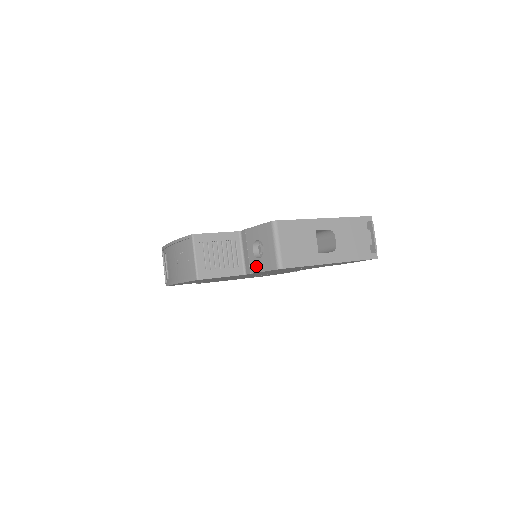
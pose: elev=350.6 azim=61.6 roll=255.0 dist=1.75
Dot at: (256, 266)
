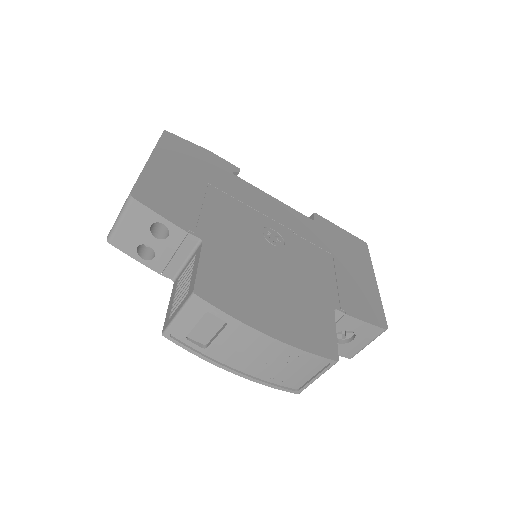
Dot at: occluded
